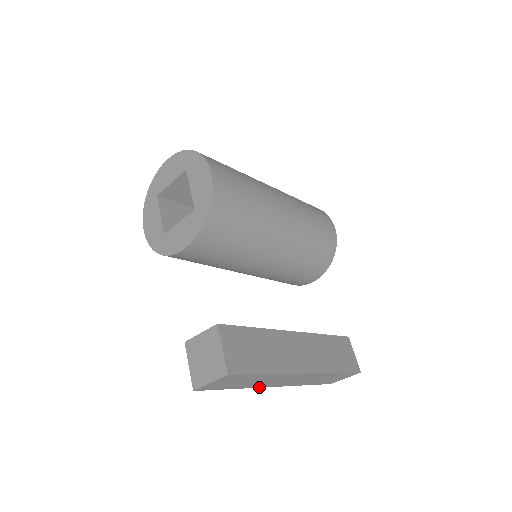
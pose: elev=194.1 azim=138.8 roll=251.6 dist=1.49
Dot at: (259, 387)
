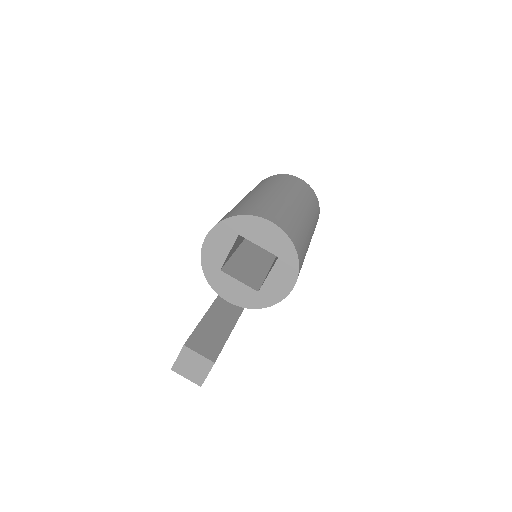
Dot at: occluded
